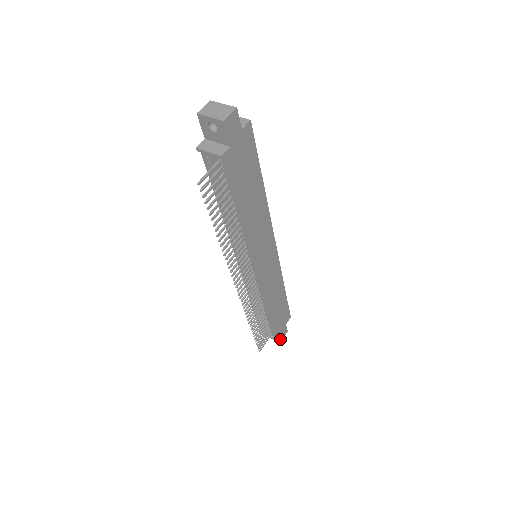
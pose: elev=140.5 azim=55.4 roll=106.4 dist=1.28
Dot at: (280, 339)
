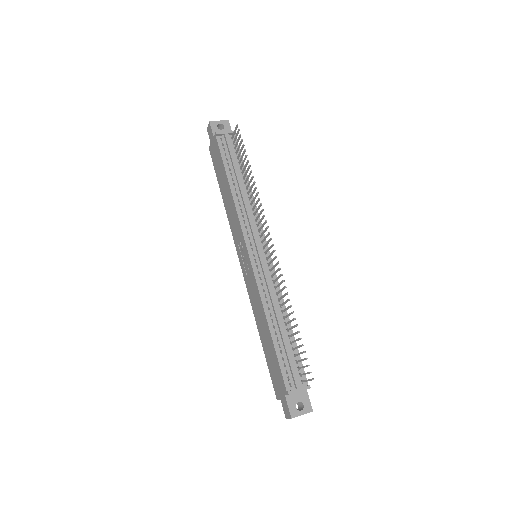
Dot at: (311, 407)
